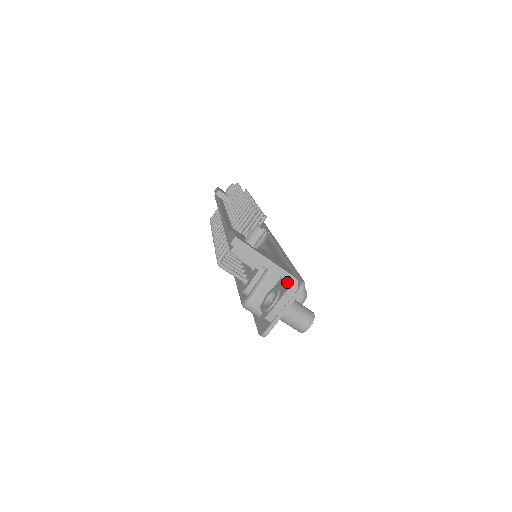
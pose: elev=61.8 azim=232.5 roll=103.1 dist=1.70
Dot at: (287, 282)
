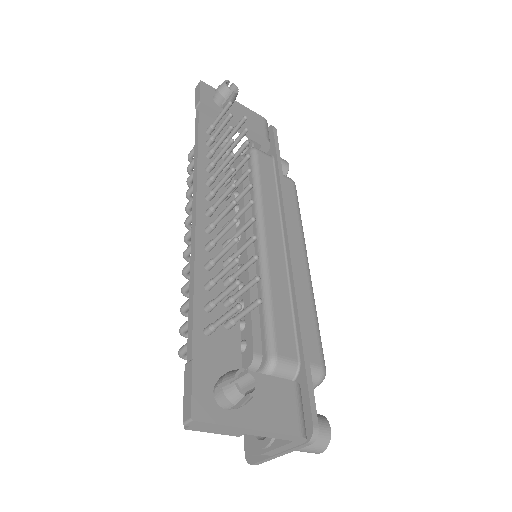
Dot at: (288, 440)
